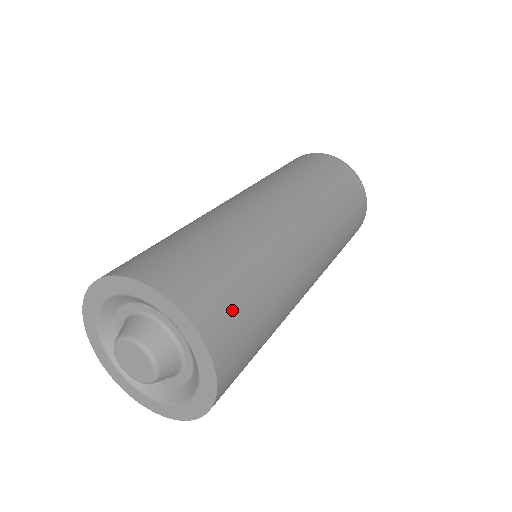
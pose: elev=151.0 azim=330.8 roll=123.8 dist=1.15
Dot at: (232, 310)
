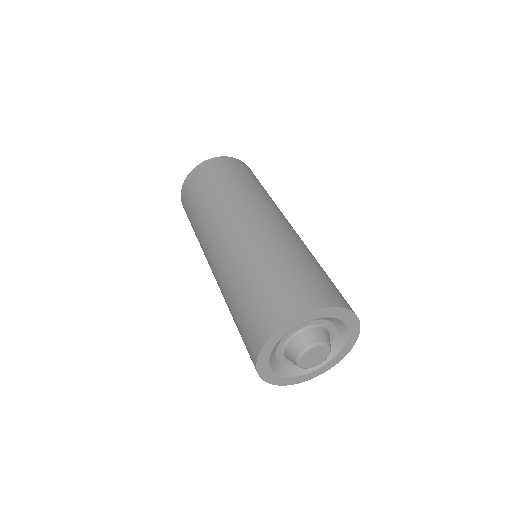
Dot at: (341, 294)
